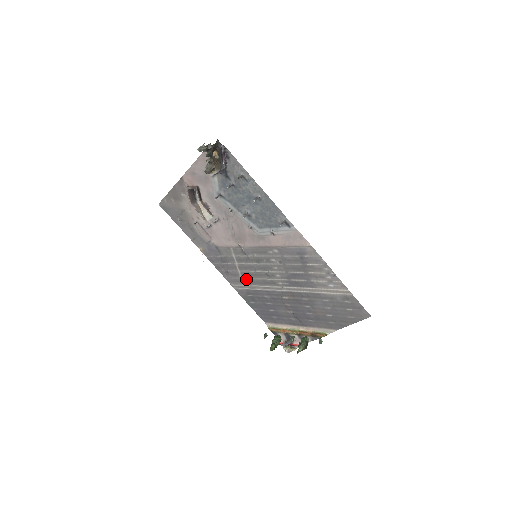
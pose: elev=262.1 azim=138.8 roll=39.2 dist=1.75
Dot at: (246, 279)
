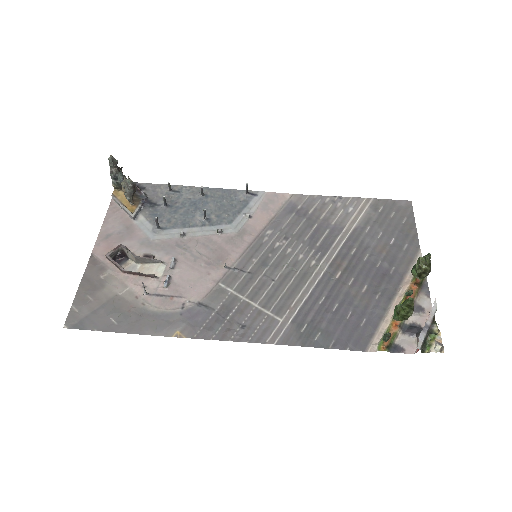
Dot at: (275, 306)
